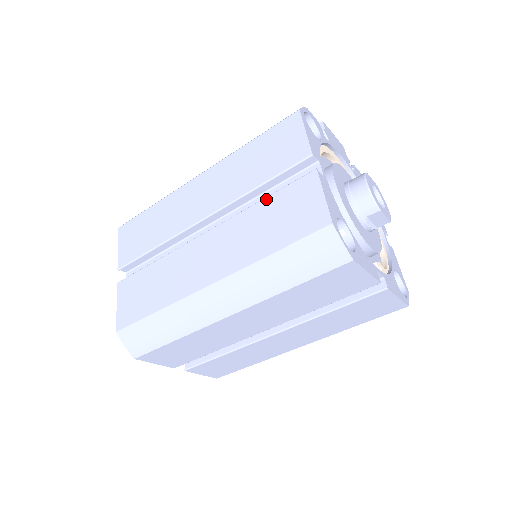
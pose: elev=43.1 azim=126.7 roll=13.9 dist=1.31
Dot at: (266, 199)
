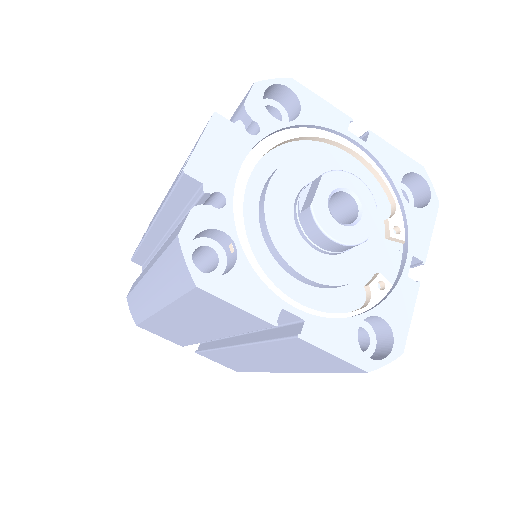
Dot at: (267, 344)
